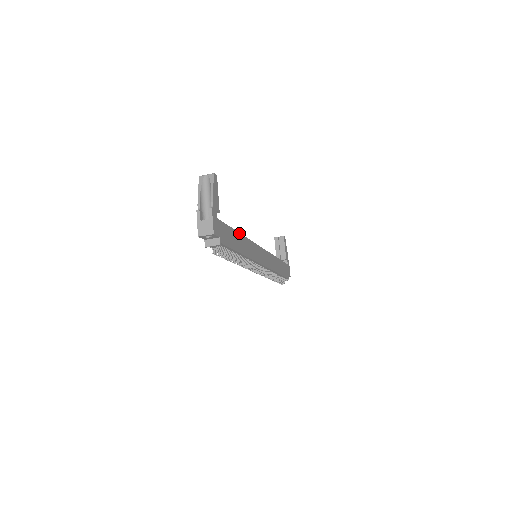
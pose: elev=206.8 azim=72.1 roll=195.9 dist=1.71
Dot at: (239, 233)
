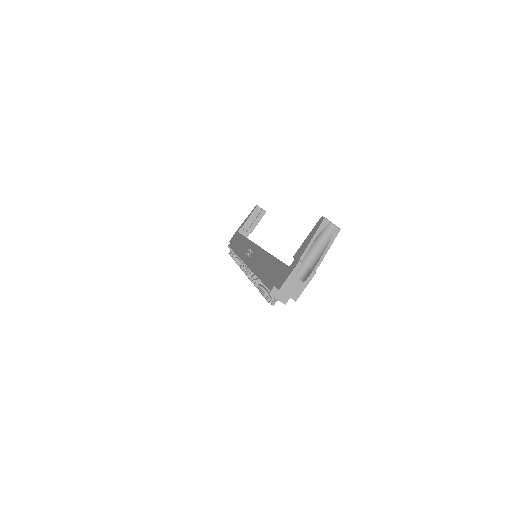
Dot at: occluded
